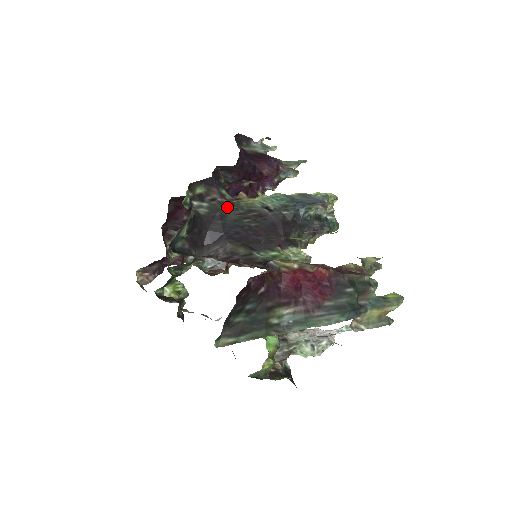
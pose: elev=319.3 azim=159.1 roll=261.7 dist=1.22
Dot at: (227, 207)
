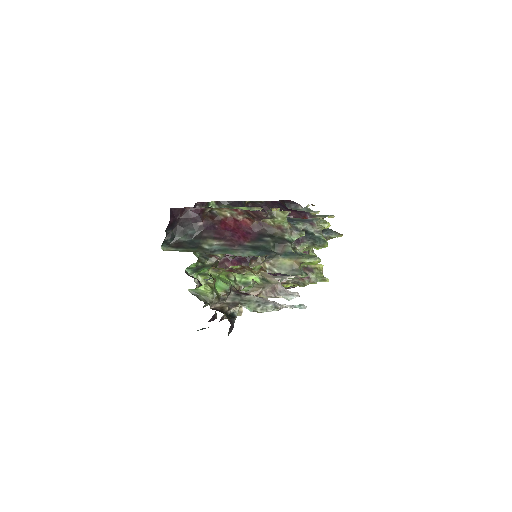
Dot at: occluded
